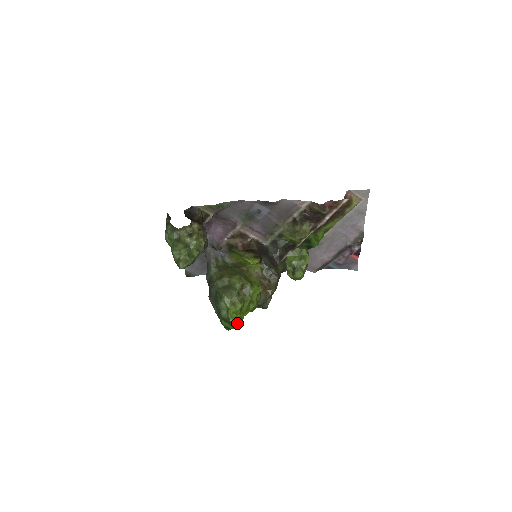
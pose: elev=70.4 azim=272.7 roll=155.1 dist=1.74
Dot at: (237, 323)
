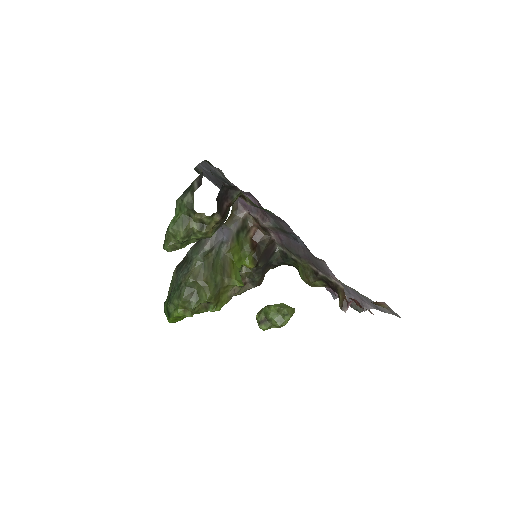
Dot at: (175, 322)
